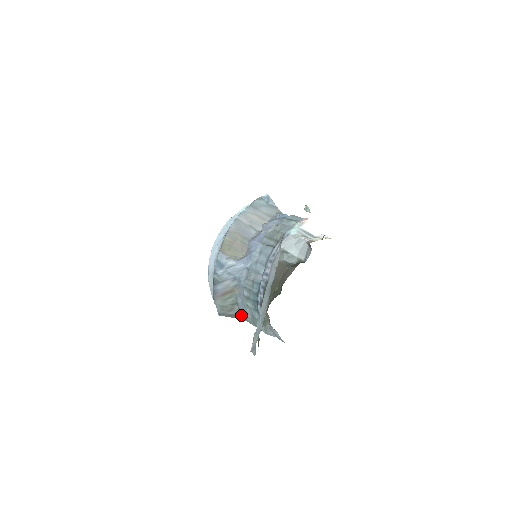
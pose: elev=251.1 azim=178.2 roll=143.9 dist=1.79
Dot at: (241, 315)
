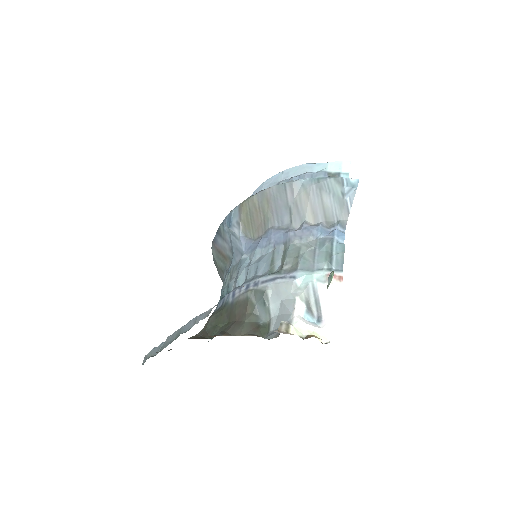
Dot at: occluded
